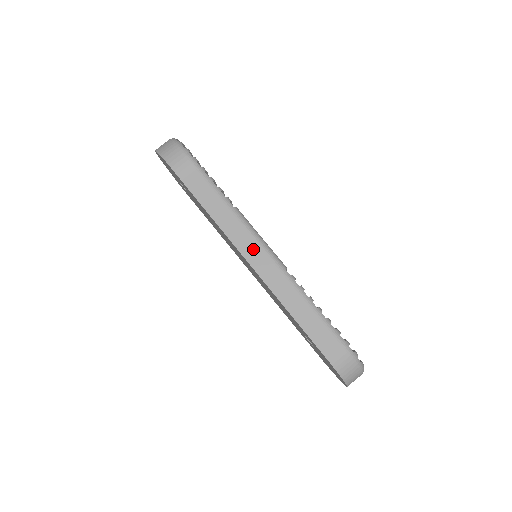
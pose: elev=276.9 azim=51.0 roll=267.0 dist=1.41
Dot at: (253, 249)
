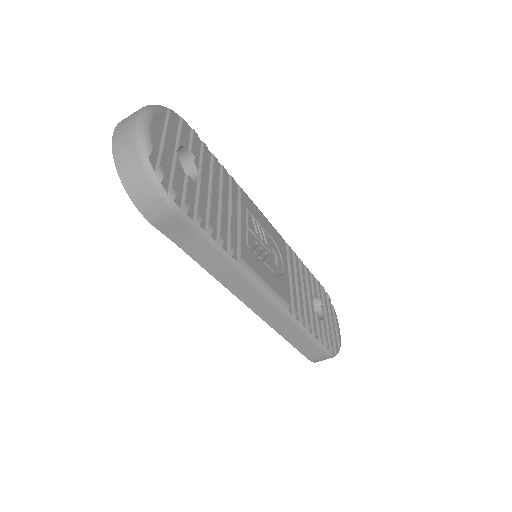
Dot at: (255, 298)
